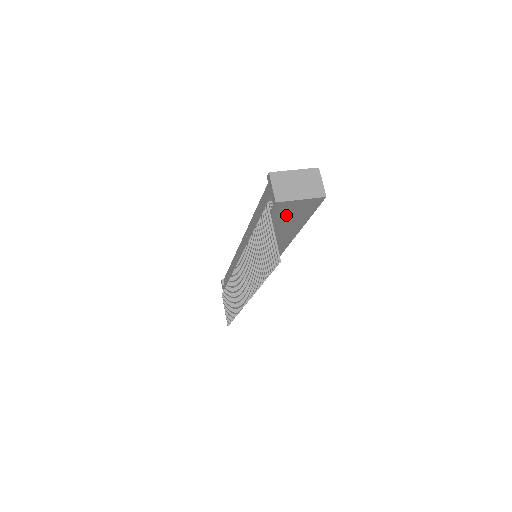
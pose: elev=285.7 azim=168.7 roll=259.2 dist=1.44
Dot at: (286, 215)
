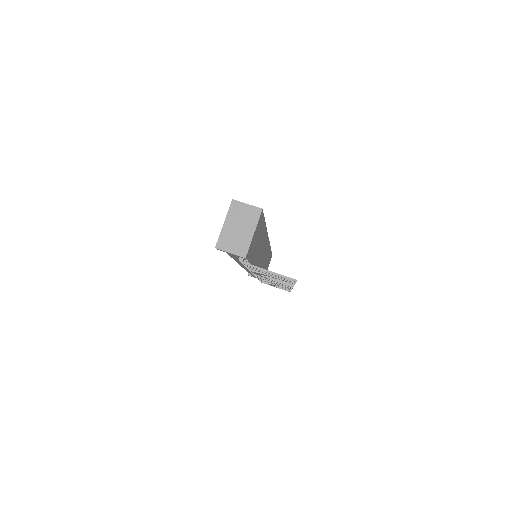
Dot at: (254, 244)
